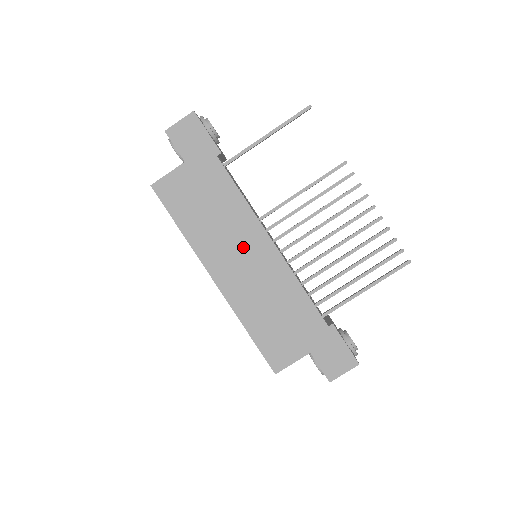
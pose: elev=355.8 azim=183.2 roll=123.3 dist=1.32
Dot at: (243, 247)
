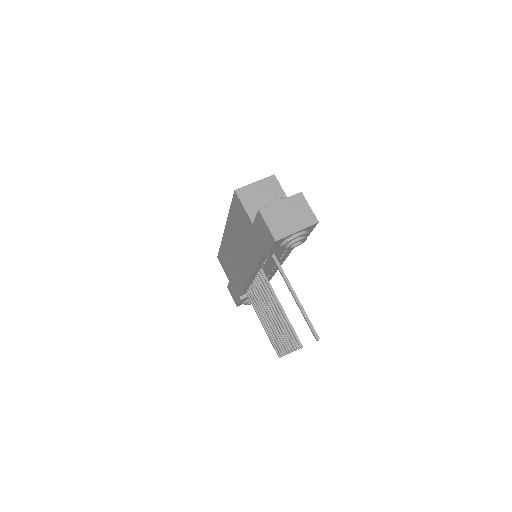
Dot at: (241, 256)
